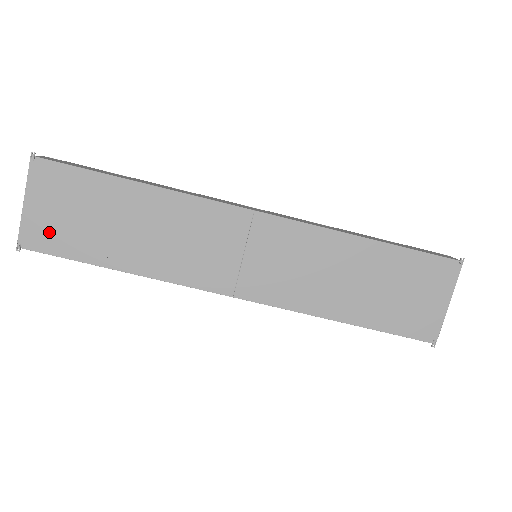
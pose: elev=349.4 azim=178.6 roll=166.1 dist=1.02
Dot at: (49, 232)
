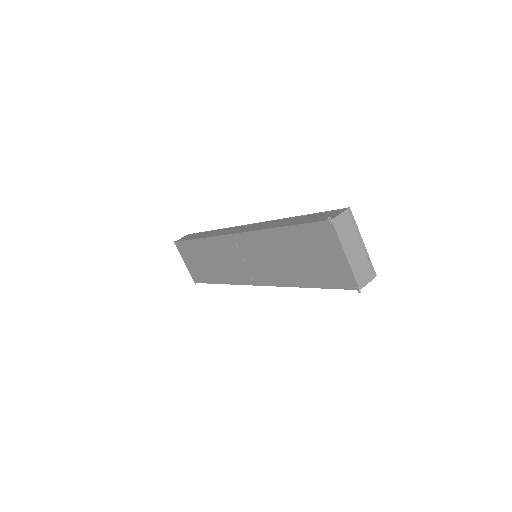
Dot at: (196, 273)
